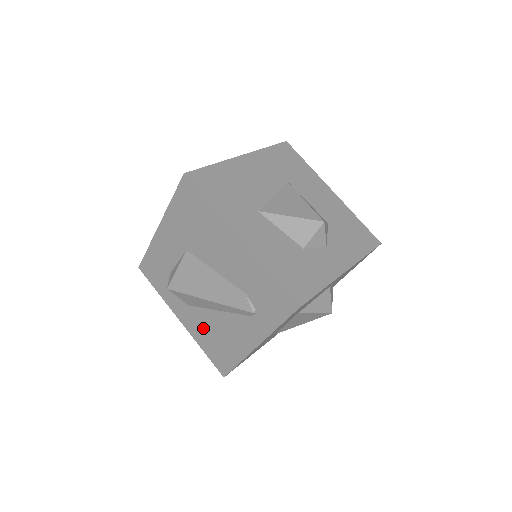
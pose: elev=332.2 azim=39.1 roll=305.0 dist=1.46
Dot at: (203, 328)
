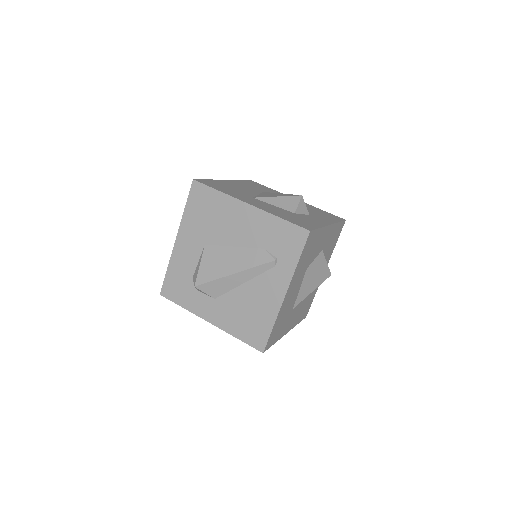
Dot at: (233, 313)
